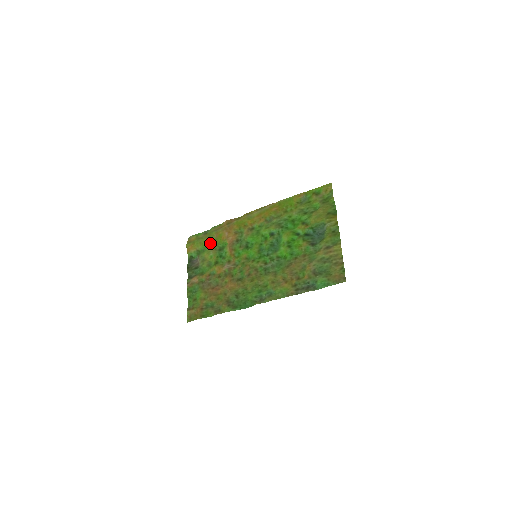
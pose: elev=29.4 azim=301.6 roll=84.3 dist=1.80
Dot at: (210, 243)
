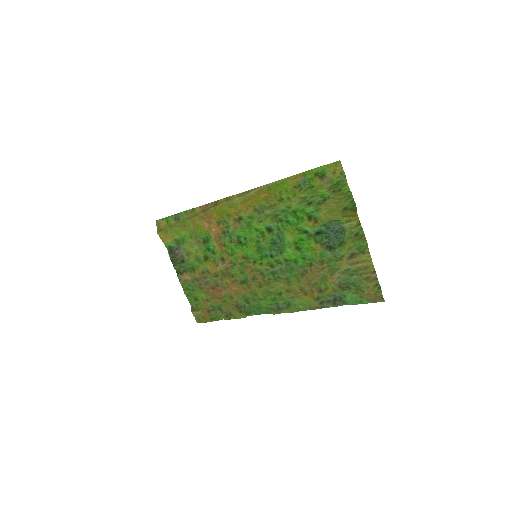
Dot at: (188, 234)
